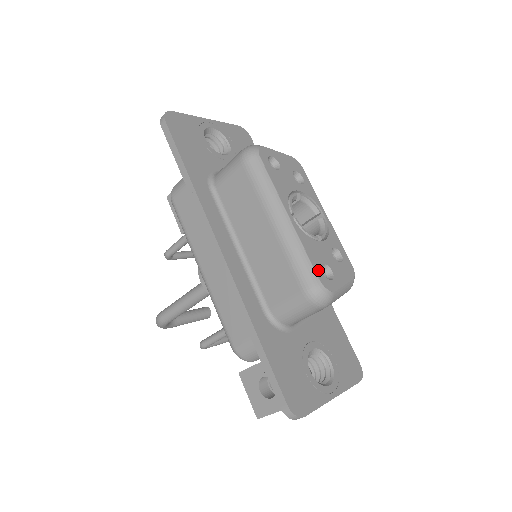
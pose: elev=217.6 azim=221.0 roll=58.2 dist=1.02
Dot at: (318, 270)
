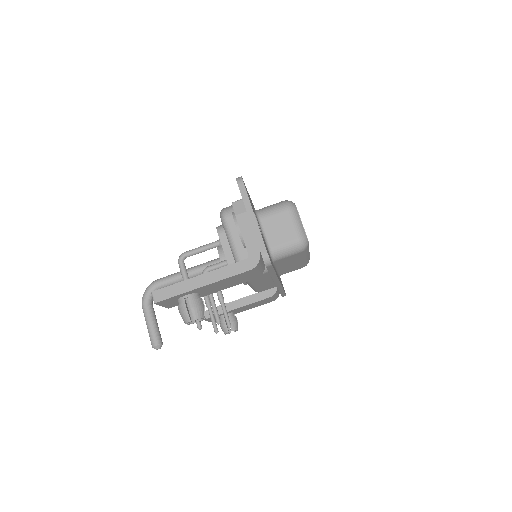
Dot at: occluded
